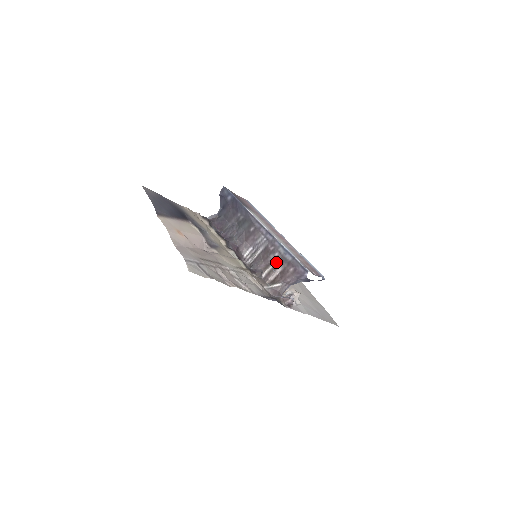
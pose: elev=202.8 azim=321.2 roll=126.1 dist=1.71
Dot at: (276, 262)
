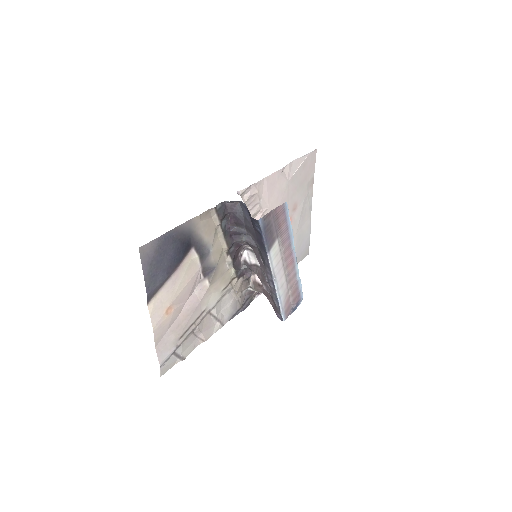
Dot at: occluded
